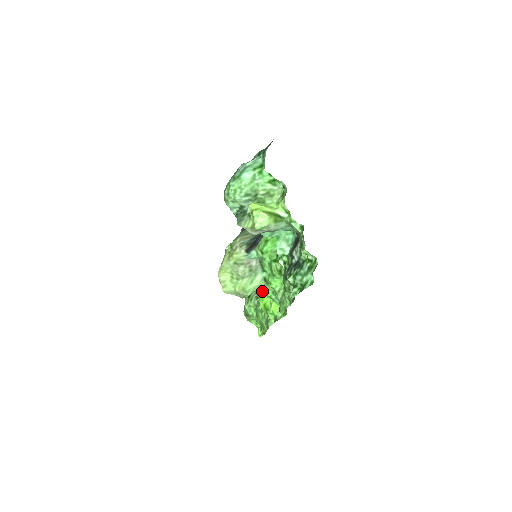
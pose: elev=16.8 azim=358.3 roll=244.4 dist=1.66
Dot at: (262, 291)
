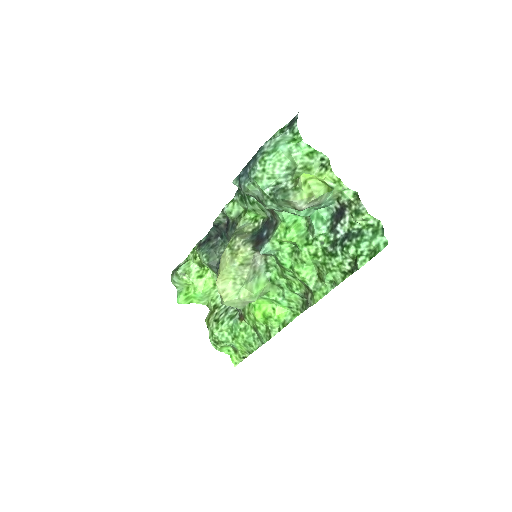
Dot at: (264, 296)
